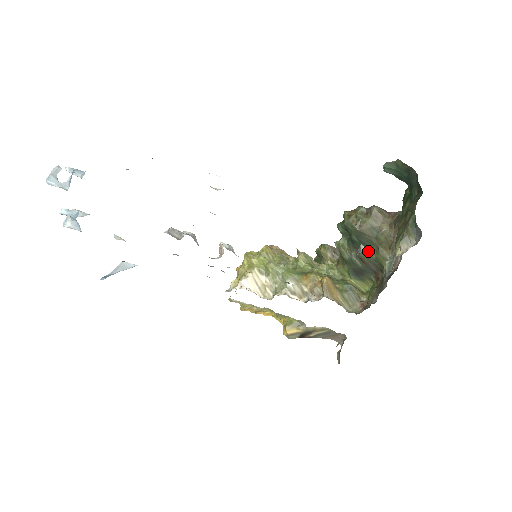
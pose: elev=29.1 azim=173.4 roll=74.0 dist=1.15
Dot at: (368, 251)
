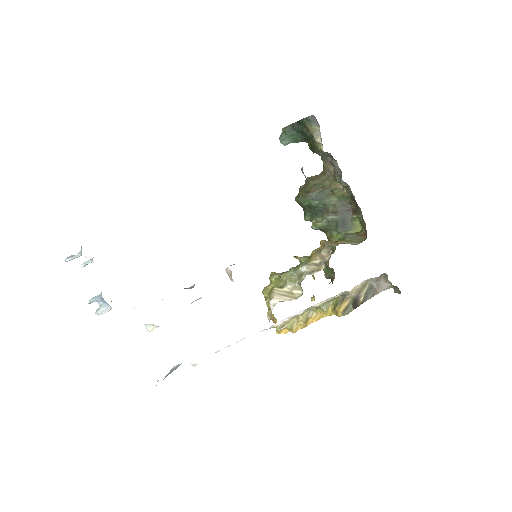
Dot at: (329, 201)
